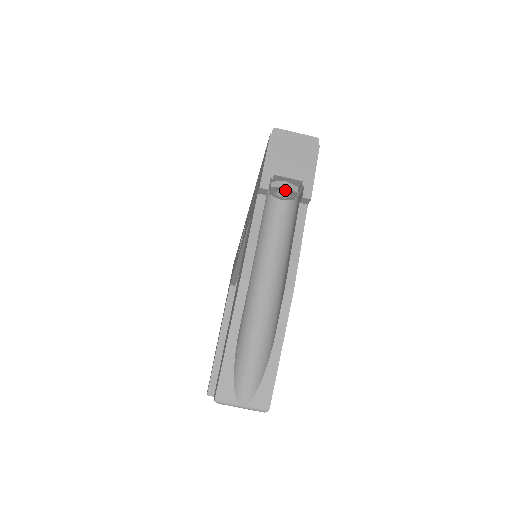
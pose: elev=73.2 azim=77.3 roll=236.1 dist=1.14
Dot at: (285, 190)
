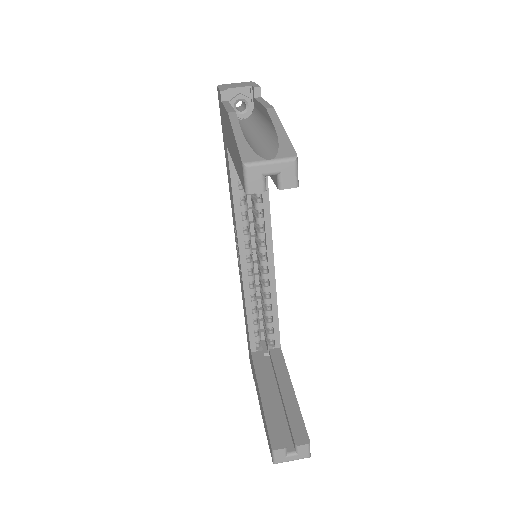
Dot at: (243, 110)
